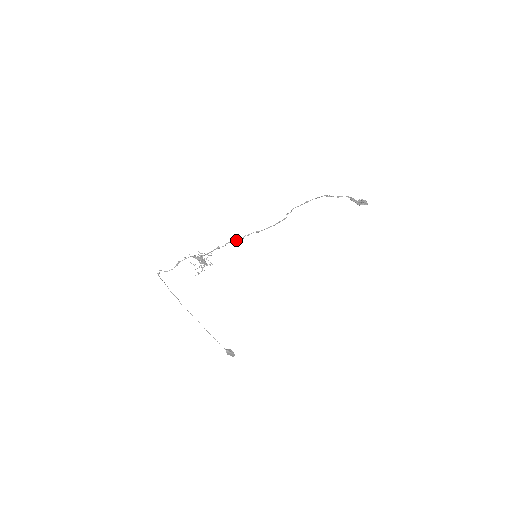
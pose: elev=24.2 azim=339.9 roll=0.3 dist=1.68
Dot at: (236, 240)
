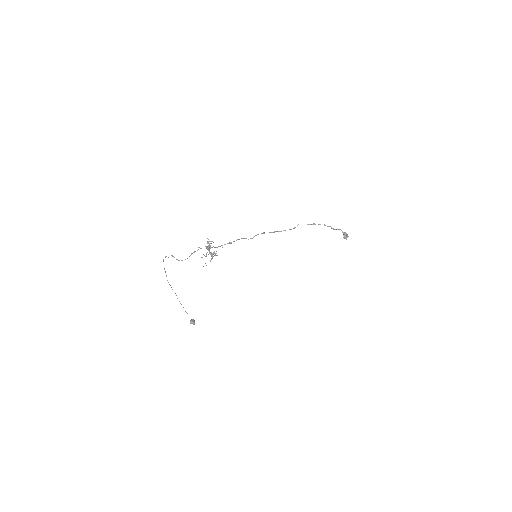
Dot at: occluded
